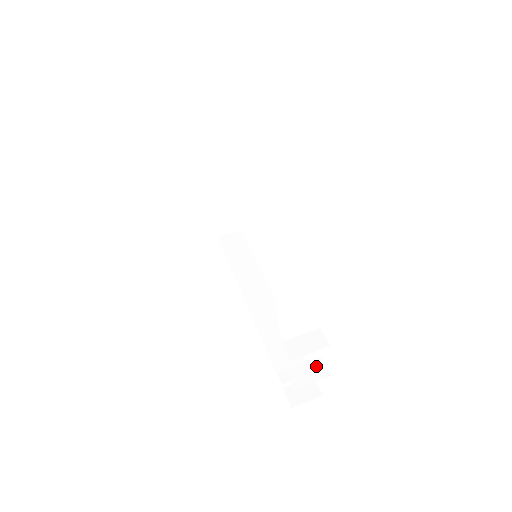
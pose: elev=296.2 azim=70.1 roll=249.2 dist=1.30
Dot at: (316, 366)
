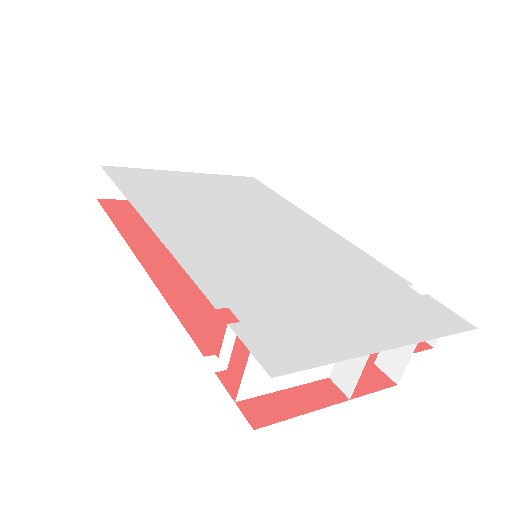
Dot at: occluded
